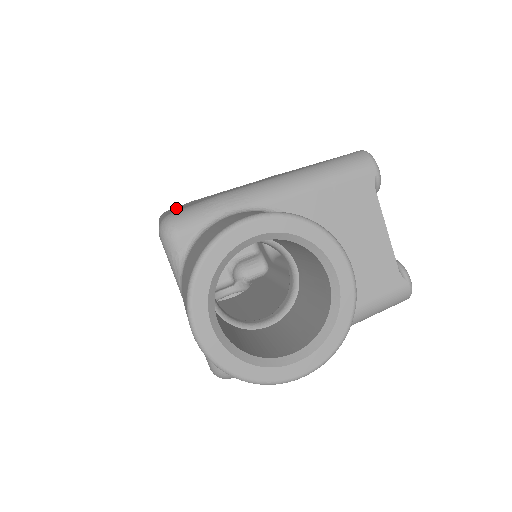
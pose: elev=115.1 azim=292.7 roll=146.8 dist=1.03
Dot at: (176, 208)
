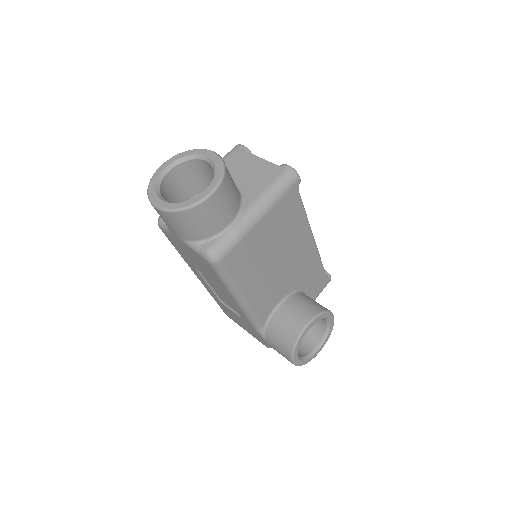
Dot at: occluded
